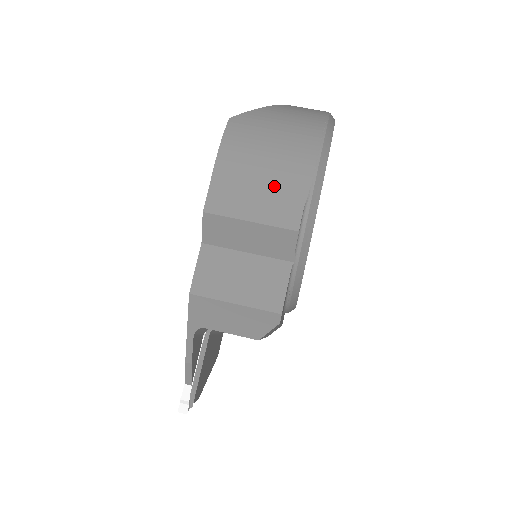
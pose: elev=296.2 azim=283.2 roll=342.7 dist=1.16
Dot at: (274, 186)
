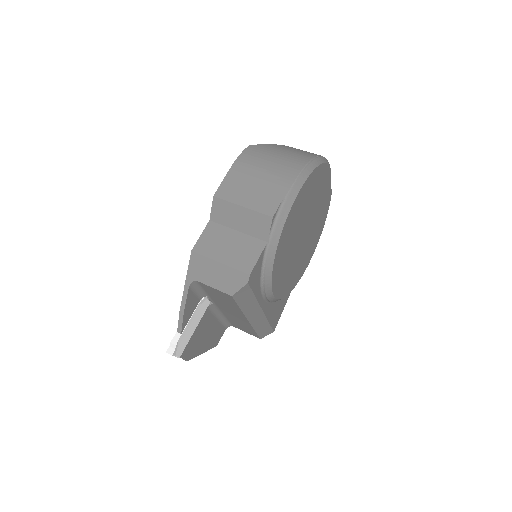
Dot at: (264, 187)
